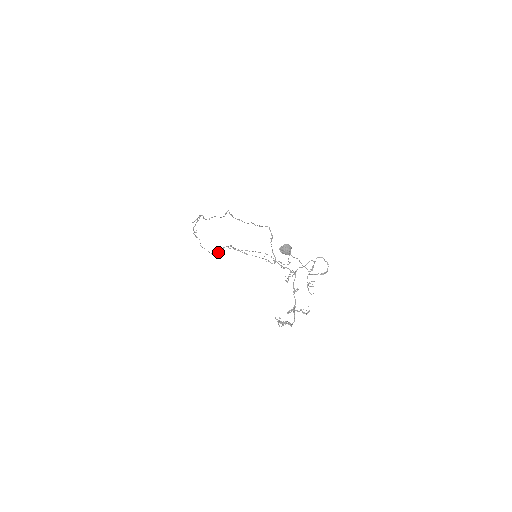
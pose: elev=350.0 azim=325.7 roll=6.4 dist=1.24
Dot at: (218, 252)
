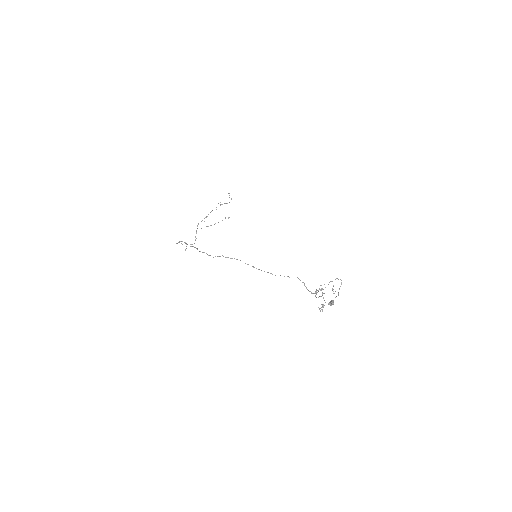
Dot at: occluded
